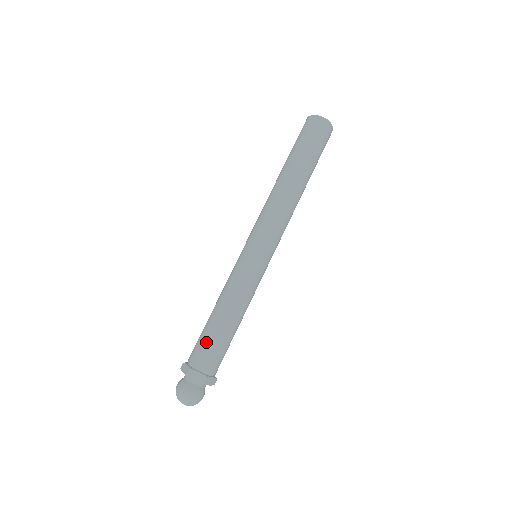
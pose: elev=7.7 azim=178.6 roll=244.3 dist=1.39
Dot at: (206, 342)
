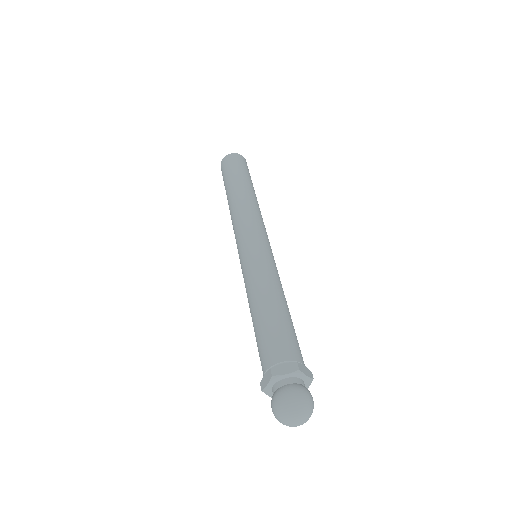
Dot at: (288, 331)
